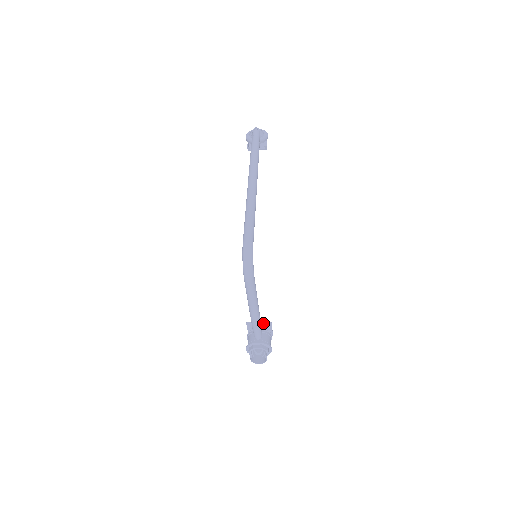
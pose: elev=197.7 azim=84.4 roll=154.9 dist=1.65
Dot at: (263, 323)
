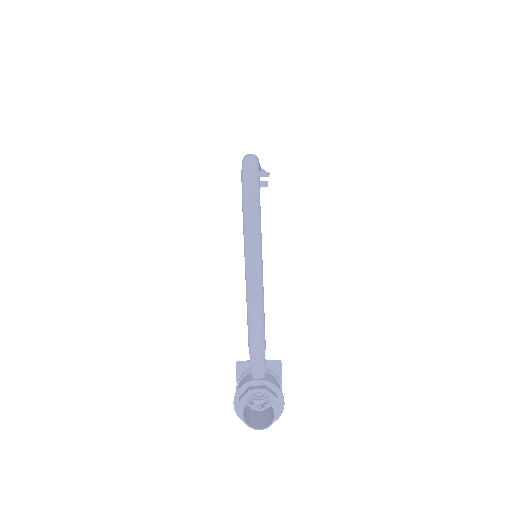
Dot at: (266, 364)
